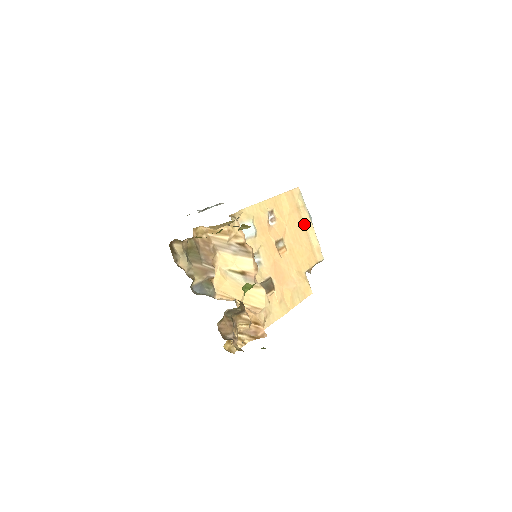
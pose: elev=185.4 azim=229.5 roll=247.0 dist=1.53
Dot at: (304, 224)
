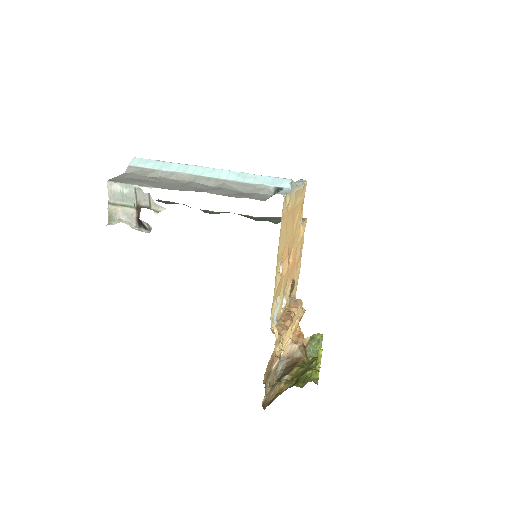
Dot at: (293, 206)
